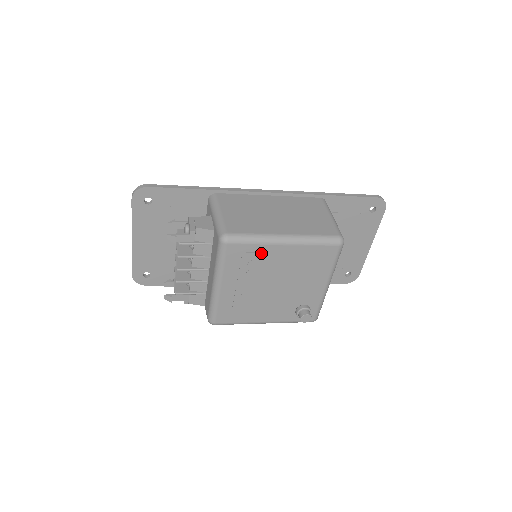
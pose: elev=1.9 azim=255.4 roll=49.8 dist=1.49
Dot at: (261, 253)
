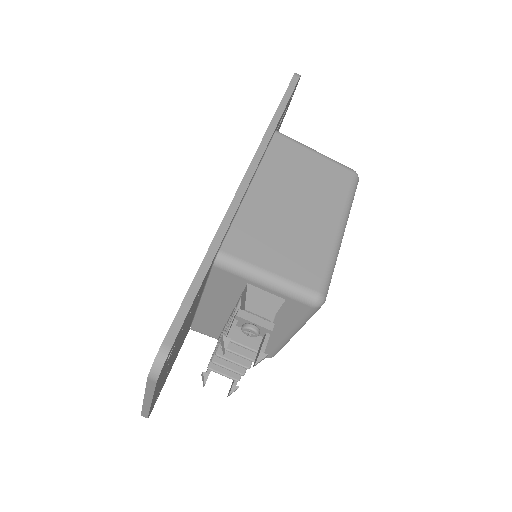
Dot at: occluded
